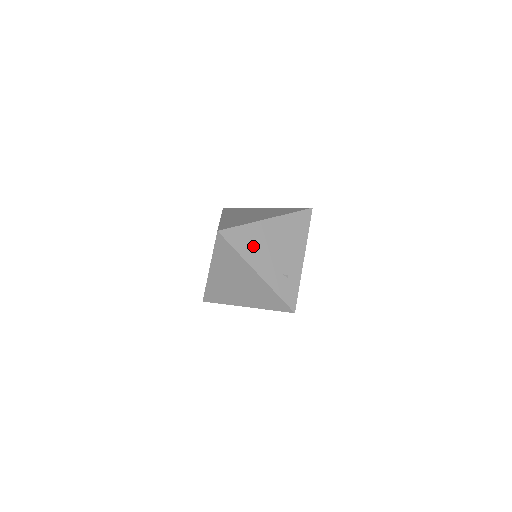
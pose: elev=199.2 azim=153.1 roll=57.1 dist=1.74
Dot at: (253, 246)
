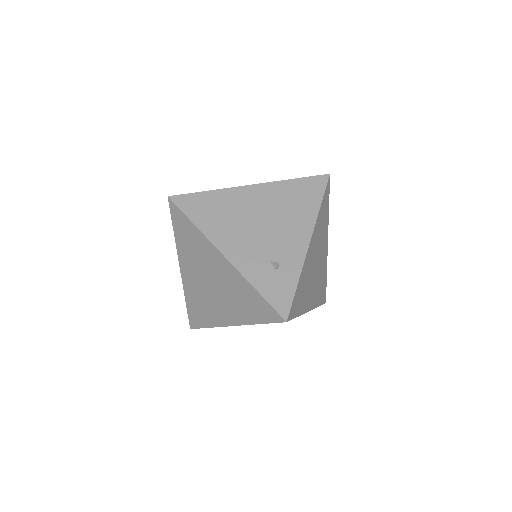
Dot at: (222, 219)
